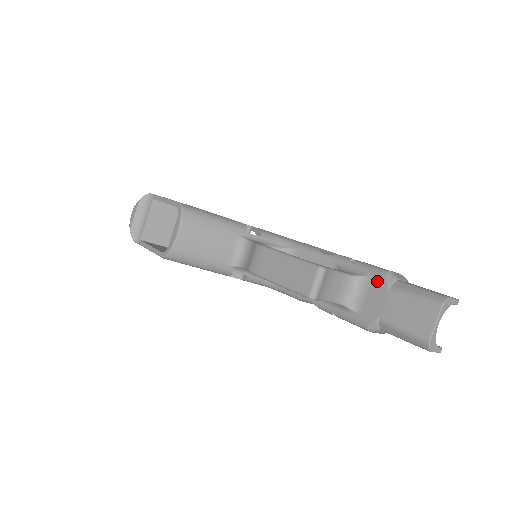
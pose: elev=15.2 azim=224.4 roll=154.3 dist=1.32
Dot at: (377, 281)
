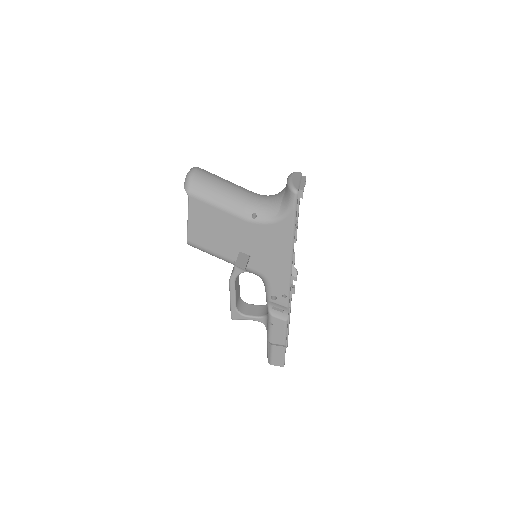
Dot at: occluded
